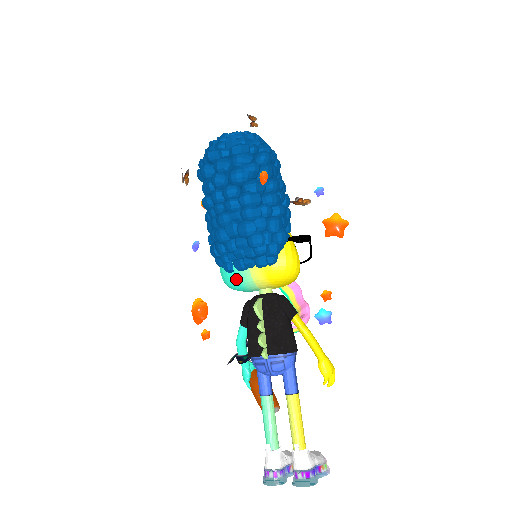
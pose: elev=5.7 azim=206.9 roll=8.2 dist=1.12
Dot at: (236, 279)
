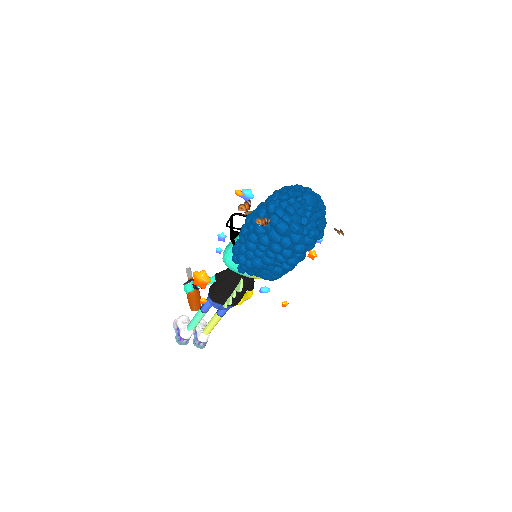
Dot at: occluded
